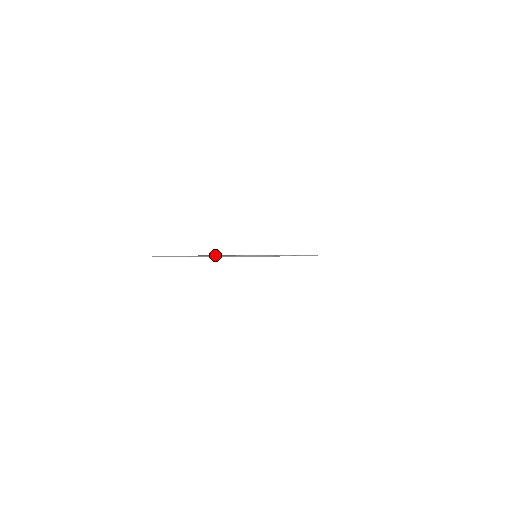
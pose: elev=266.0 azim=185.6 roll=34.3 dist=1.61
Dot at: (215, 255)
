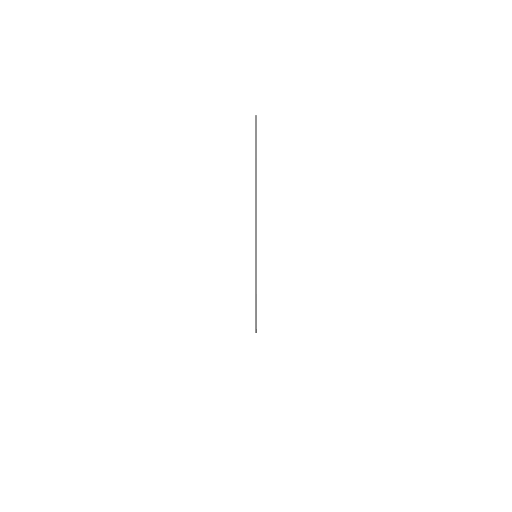
Dot at: (256, 202)
